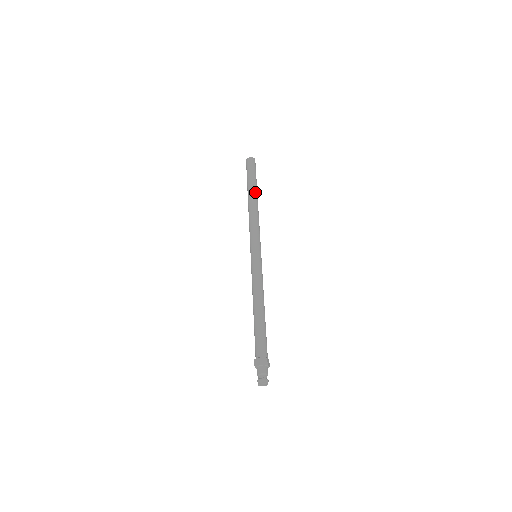
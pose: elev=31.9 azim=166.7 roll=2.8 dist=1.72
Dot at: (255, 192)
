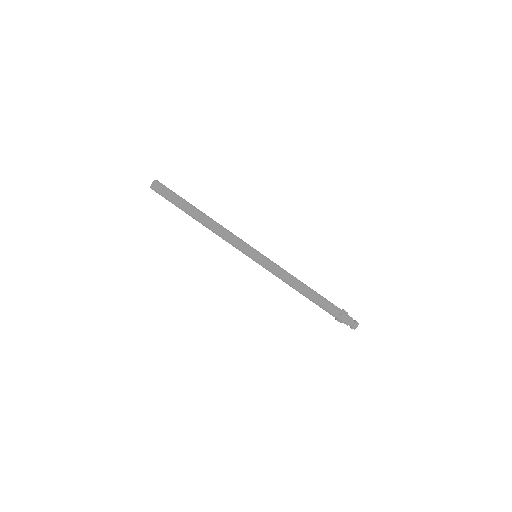
Dot at: (194, 211)
